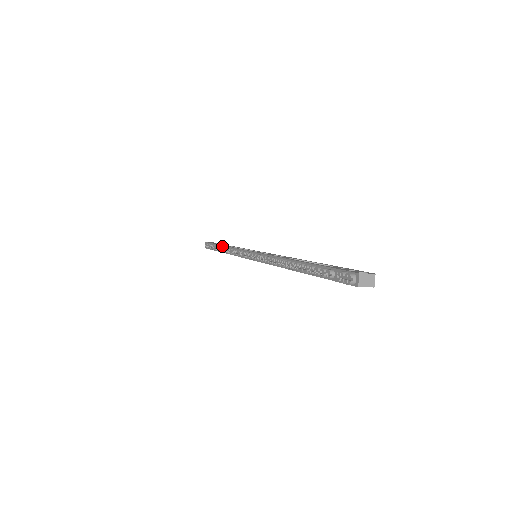
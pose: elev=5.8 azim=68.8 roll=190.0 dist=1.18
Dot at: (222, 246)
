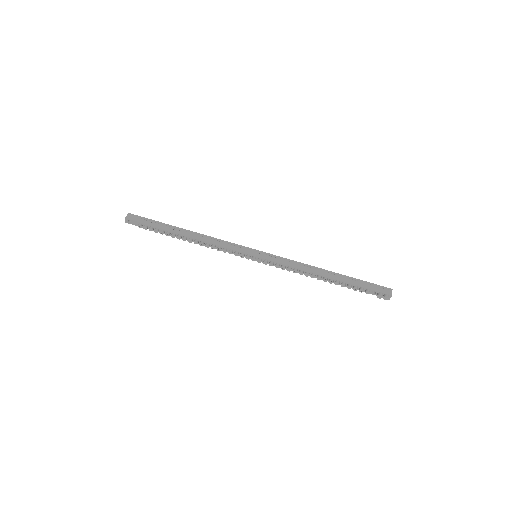
Dot at: (183, 235)
